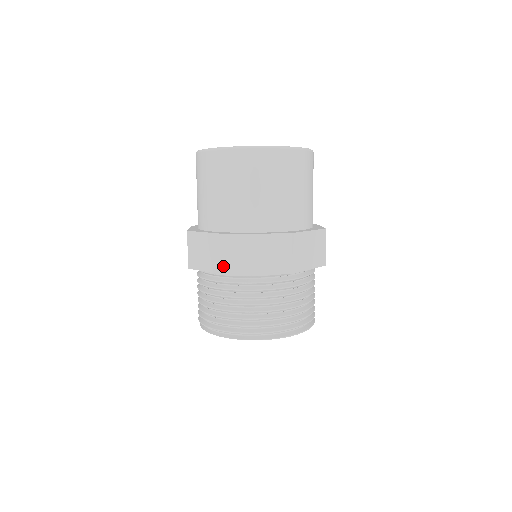
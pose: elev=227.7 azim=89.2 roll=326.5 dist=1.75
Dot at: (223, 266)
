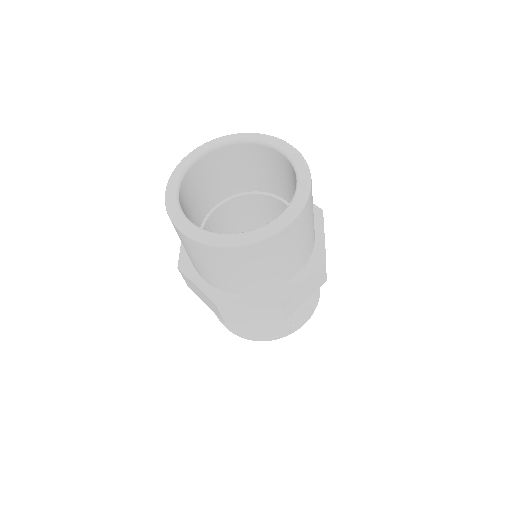
Dot at: (218, 314)
